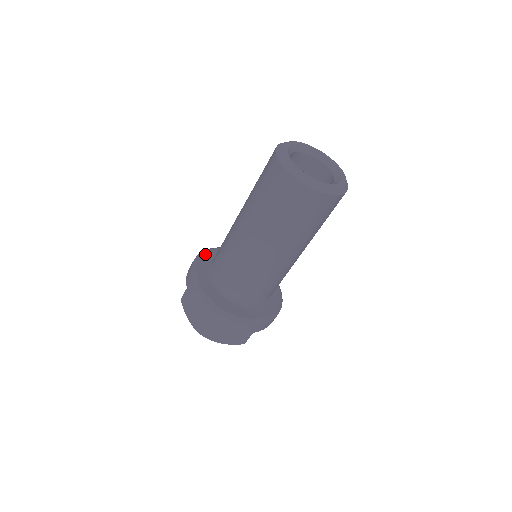
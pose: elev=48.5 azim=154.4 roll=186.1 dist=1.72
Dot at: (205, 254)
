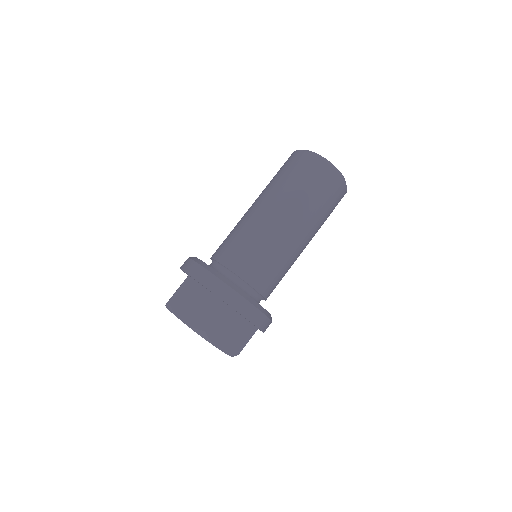
Dot at: occluded
